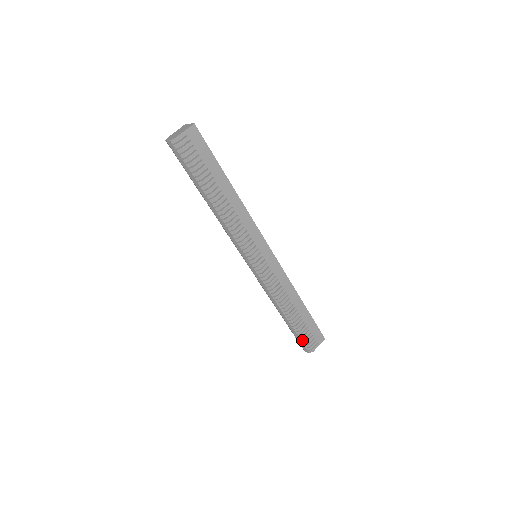
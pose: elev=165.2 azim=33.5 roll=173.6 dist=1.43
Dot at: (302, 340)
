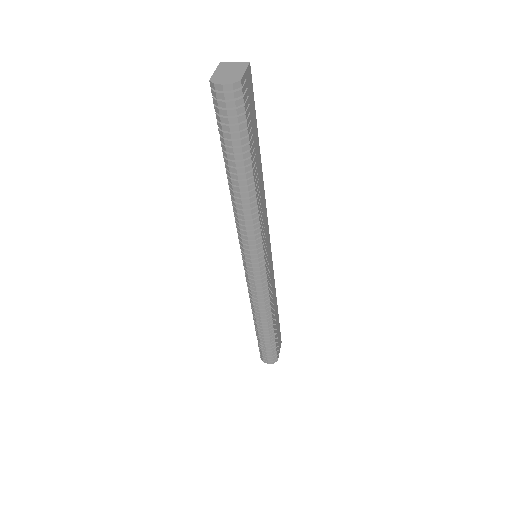
Dot at: (273, 350)
